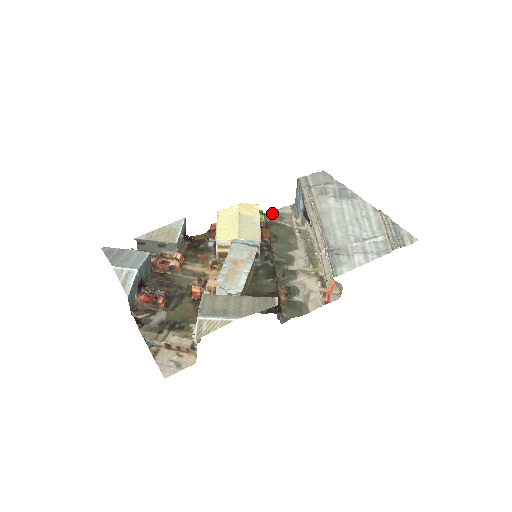
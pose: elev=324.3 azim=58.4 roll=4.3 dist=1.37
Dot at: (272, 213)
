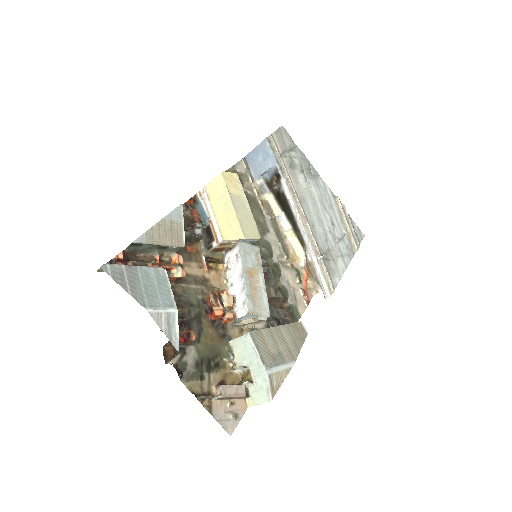
Dot at: occluded
